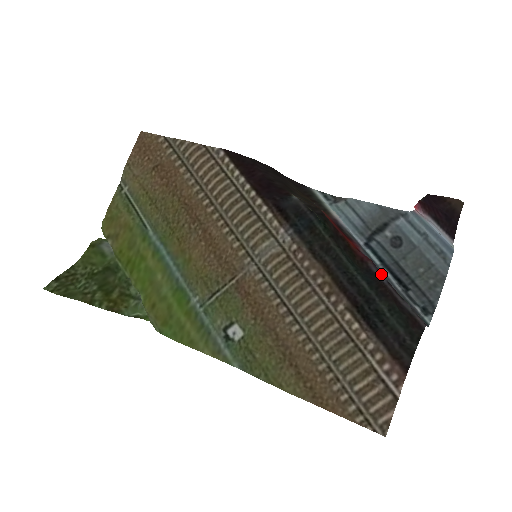
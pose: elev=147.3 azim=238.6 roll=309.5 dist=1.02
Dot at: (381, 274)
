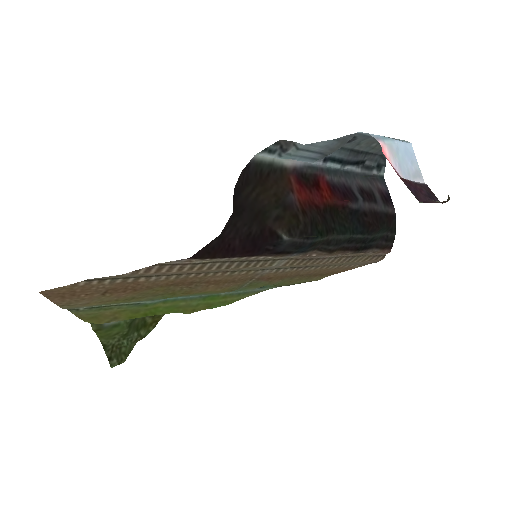
Dot at: (358, 202)
